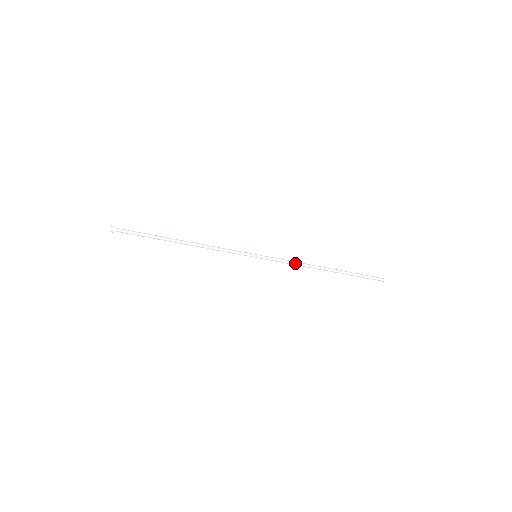
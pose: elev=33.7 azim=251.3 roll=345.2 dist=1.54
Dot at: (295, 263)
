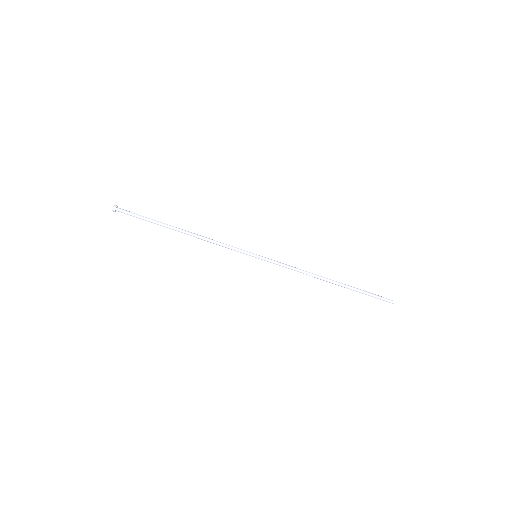
Dot at: (296, 268)
